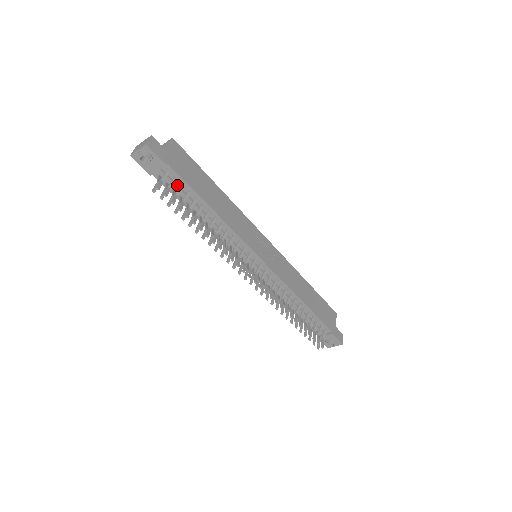
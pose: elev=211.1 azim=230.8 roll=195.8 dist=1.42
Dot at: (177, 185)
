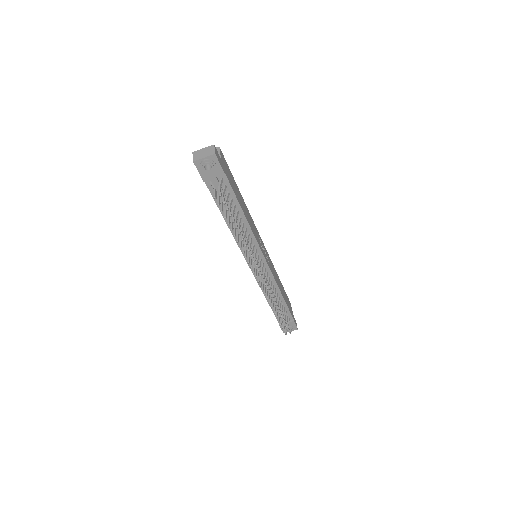
Dot at: occluded
